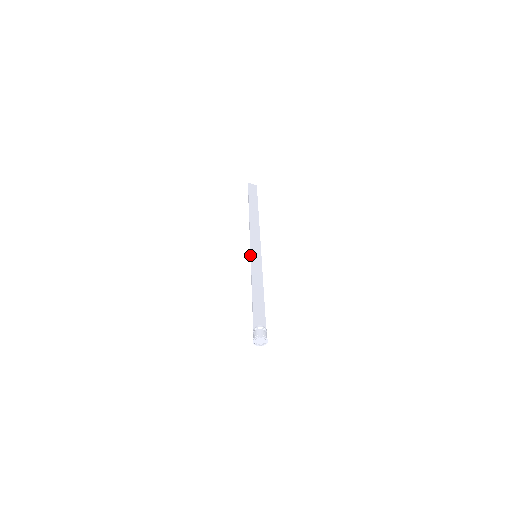
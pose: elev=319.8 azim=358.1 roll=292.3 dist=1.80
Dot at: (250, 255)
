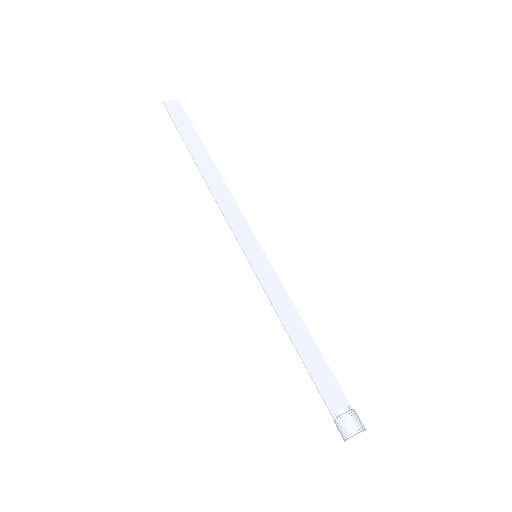
Dot at: occluded
